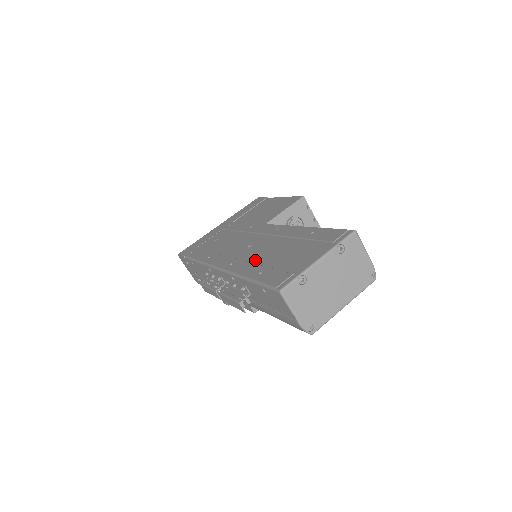
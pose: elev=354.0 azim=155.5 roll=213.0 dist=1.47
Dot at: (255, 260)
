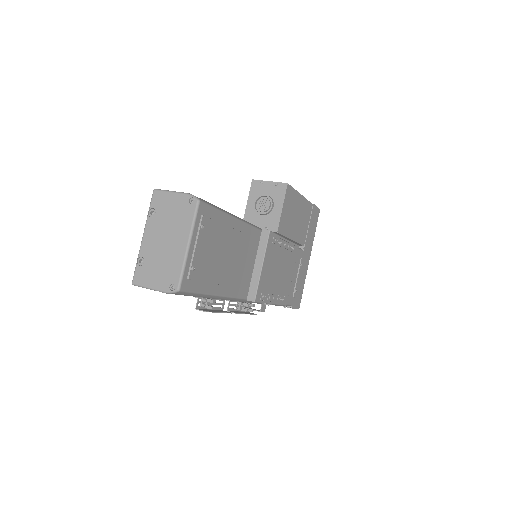
Dot at: occluded
